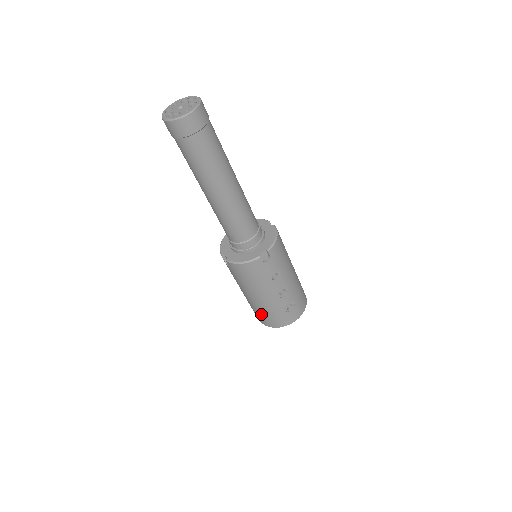
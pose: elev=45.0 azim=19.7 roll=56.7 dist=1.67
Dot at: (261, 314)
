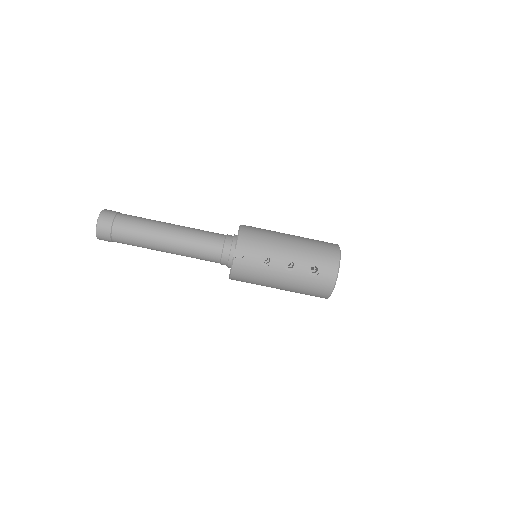
Dot at: (307, 293)
